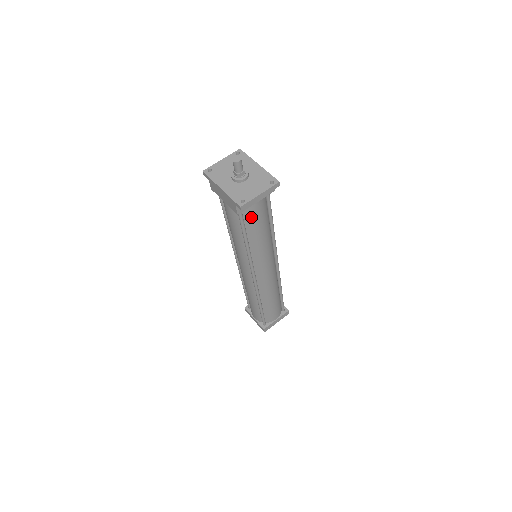
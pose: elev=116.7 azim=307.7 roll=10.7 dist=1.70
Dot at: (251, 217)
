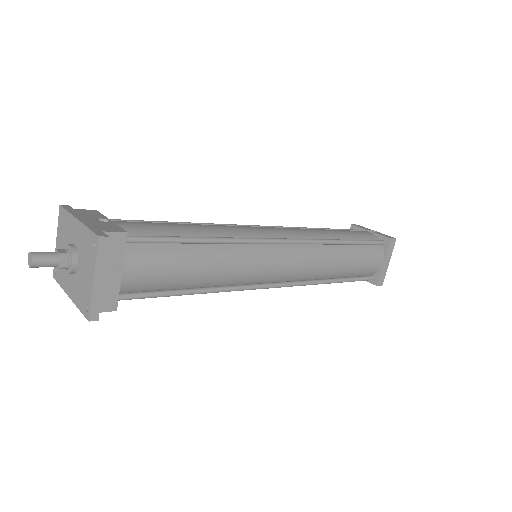
Dot at: (148, 282)
